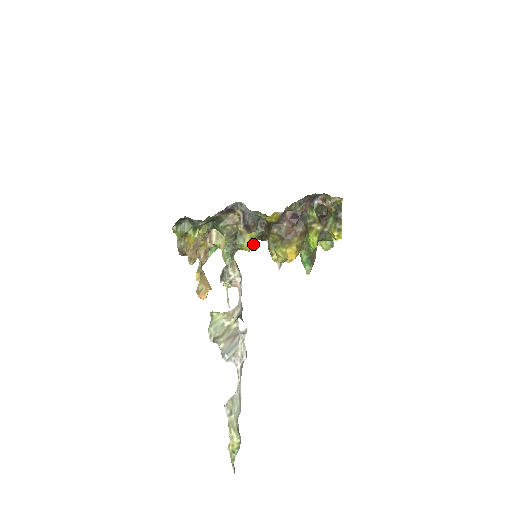
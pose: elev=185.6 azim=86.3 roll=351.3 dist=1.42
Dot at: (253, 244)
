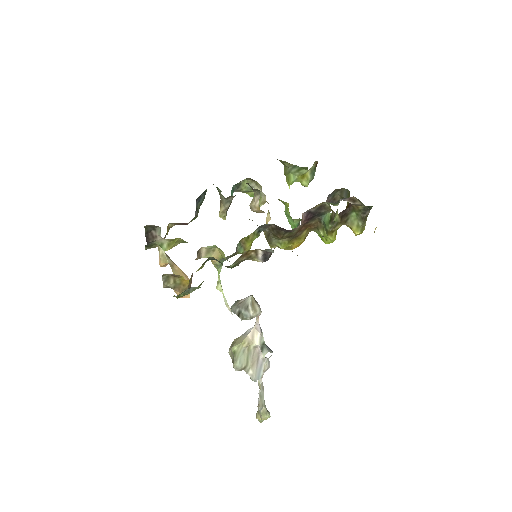
Dot at: occluded
